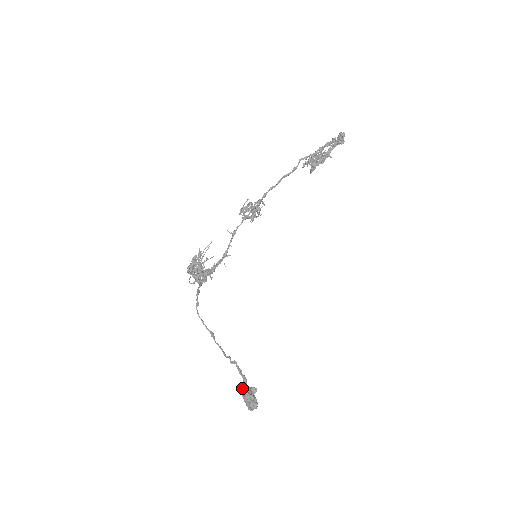
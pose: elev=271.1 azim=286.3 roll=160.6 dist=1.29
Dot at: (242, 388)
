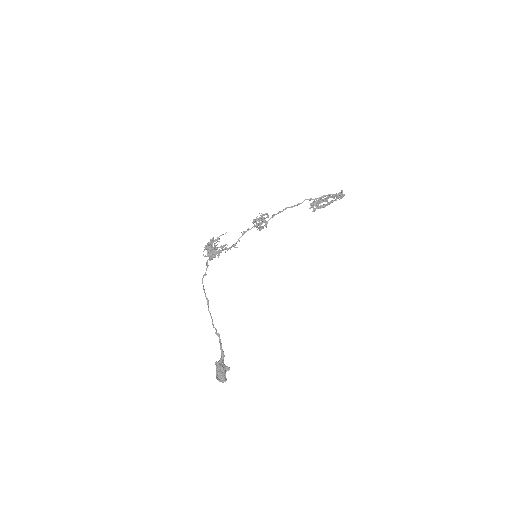
Dot at: (219, 361)
